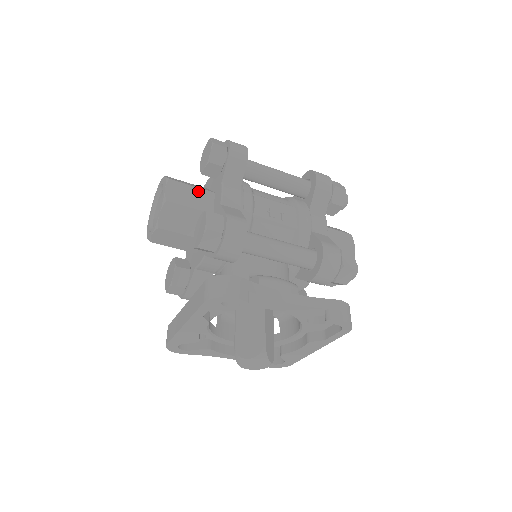
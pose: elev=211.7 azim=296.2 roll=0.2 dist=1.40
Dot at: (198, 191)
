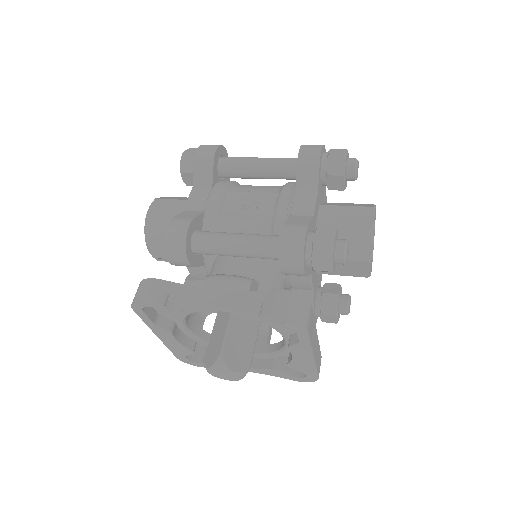
Dot at: (180, 203)
